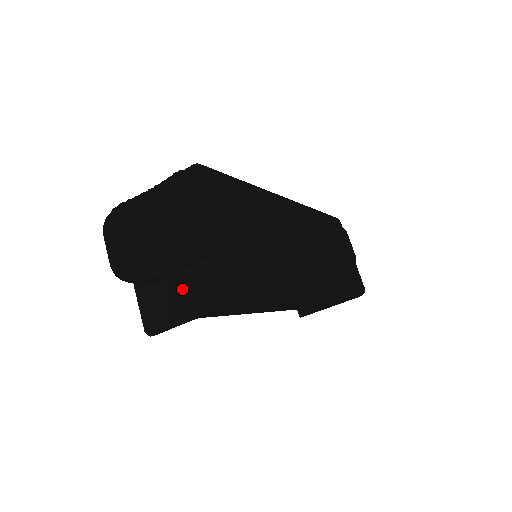
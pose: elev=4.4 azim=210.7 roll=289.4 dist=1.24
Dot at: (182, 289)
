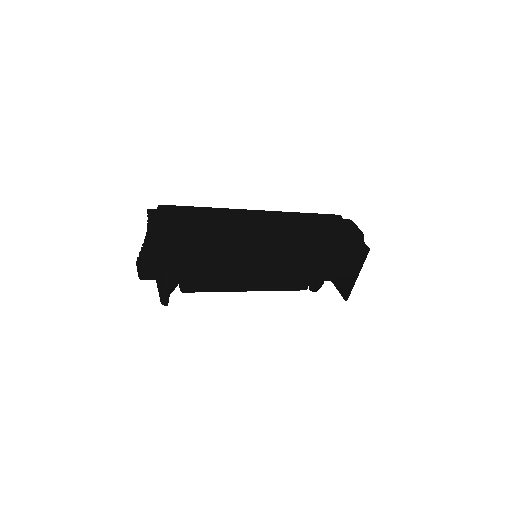
Dot at: (163, 267)
